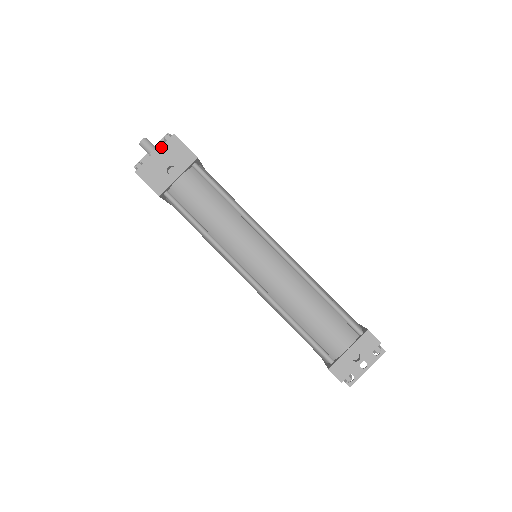
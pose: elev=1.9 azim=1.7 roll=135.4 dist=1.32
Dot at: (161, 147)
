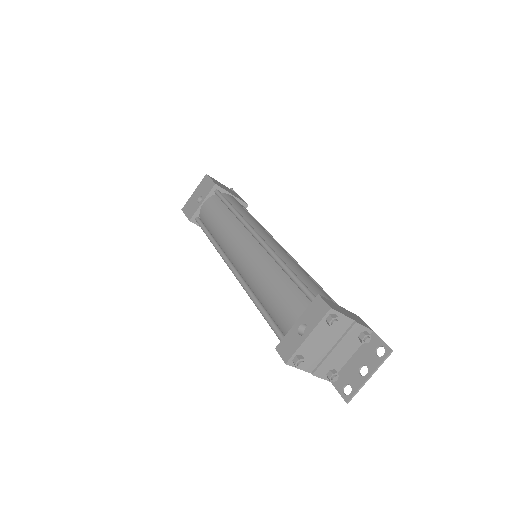
Dot at: (198, 186)
